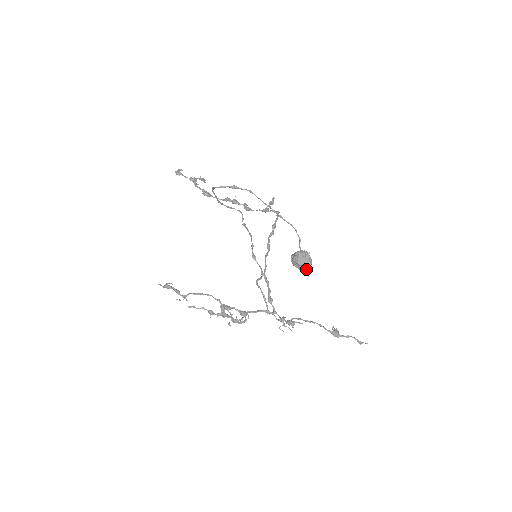
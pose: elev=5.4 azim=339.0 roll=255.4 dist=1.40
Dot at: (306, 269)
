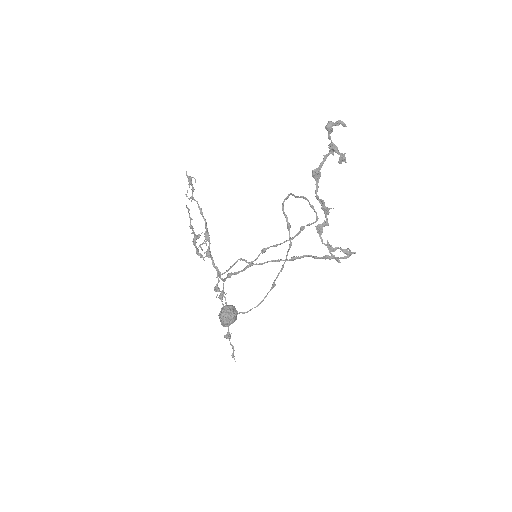
Dot at: occluded
